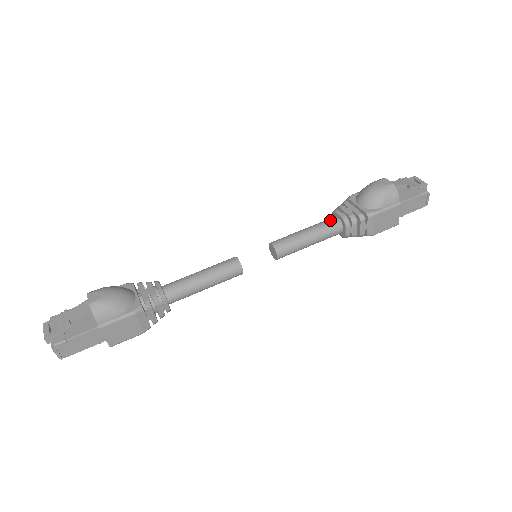
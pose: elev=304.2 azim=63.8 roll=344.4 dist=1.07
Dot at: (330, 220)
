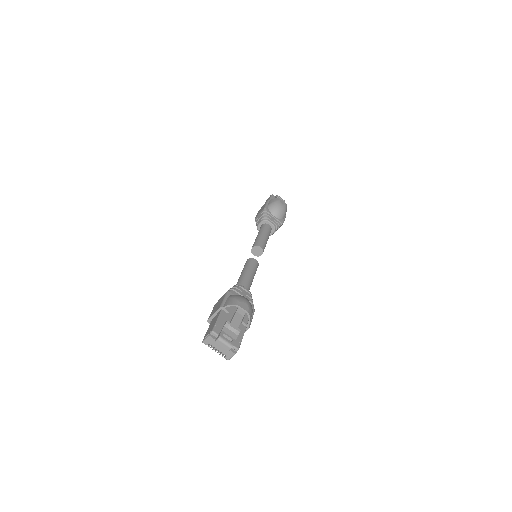
Dot at: (268, 227)
